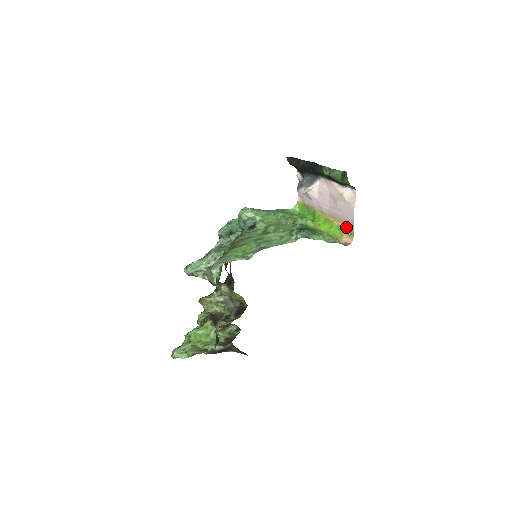
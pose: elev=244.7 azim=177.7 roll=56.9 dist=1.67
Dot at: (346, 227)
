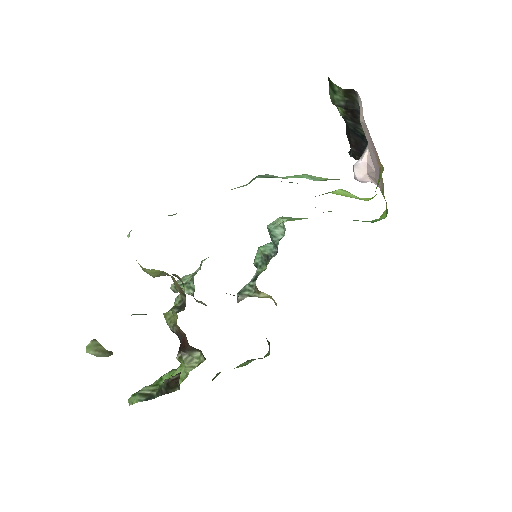
Dot at: (379, 163)
